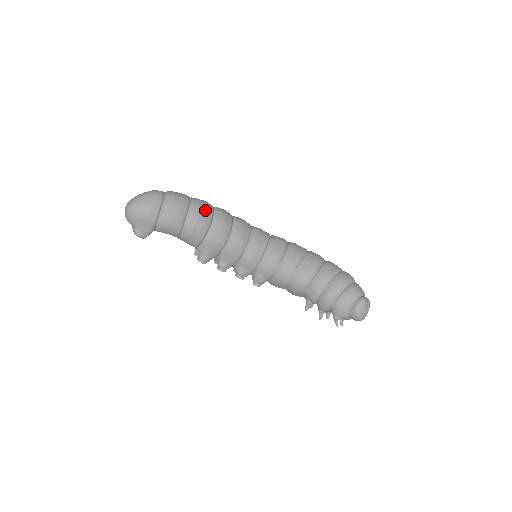
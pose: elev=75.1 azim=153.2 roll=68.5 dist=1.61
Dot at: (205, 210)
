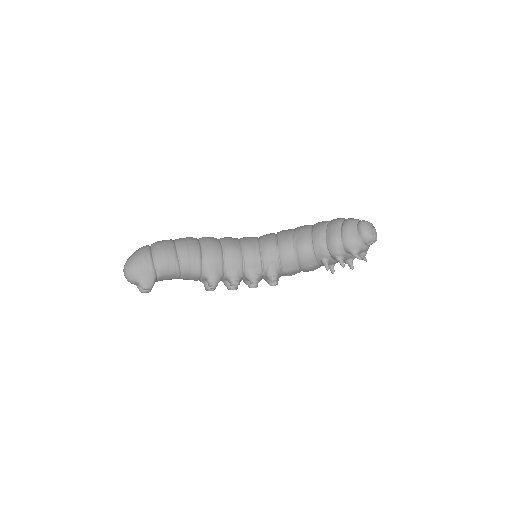
Dot at: (189, 240)
